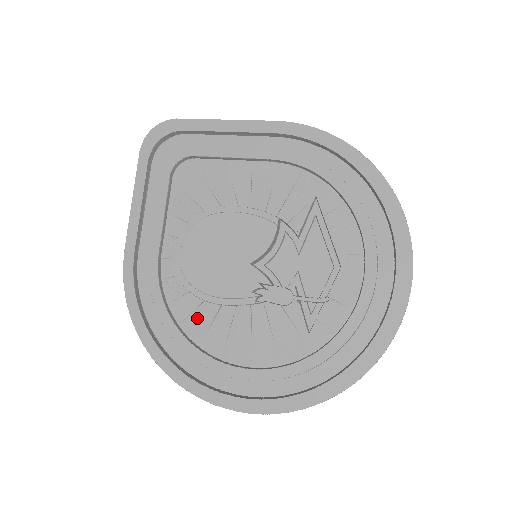
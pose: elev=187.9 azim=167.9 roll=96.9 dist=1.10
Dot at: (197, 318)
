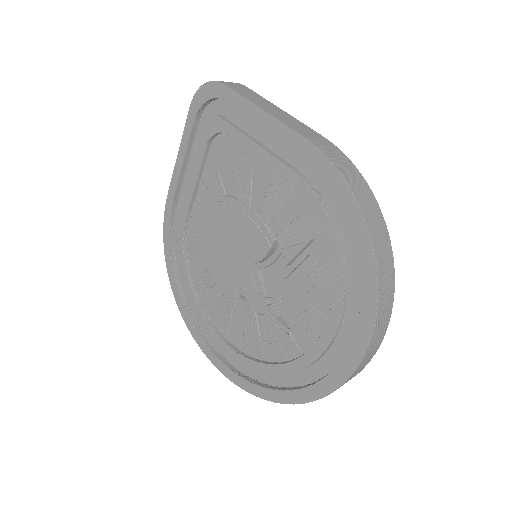
Dot at: (202, 278)
